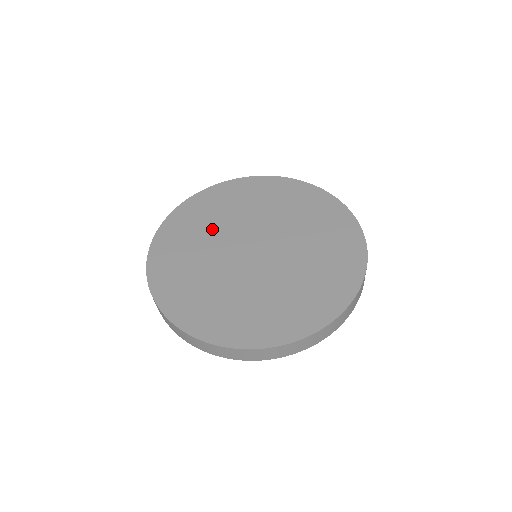
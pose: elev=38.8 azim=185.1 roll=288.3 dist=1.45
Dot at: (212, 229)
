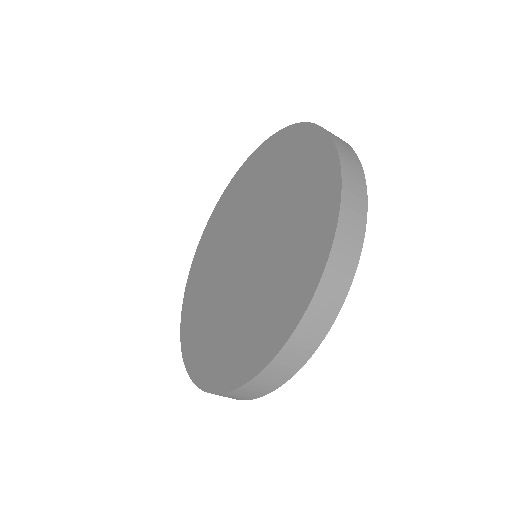
Dot at: (224, 234)
